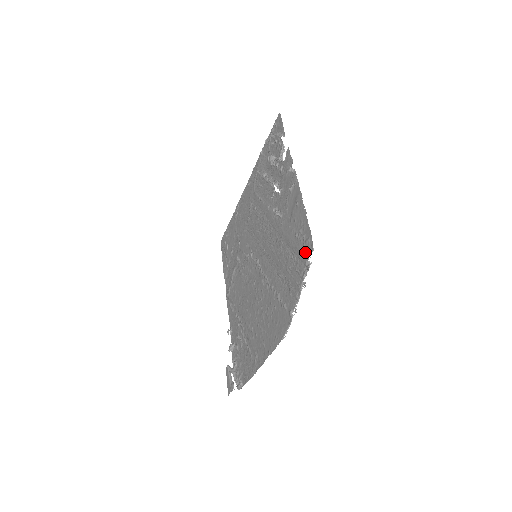
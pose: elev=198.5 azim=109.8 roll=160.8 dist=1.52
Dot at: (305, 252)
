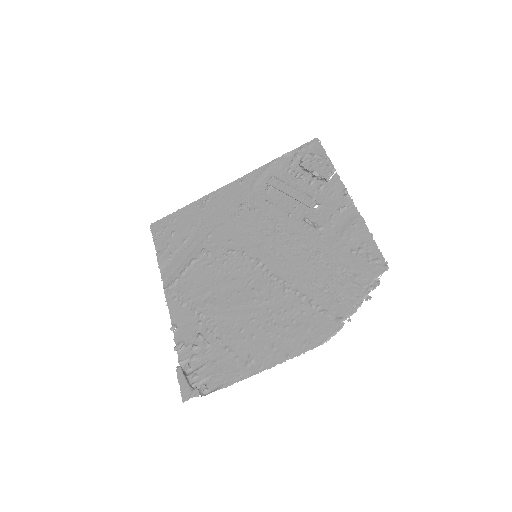
Dot at: (373, 269)
